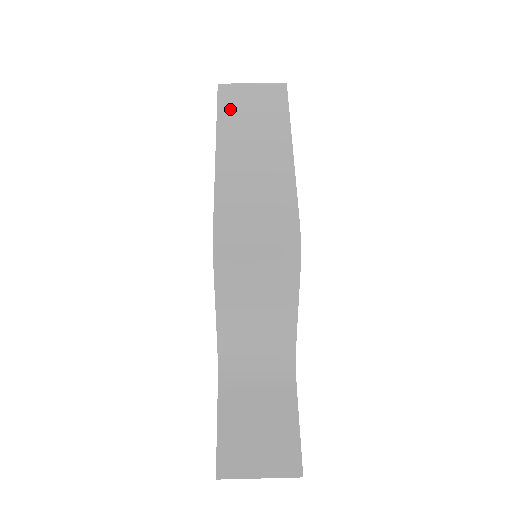
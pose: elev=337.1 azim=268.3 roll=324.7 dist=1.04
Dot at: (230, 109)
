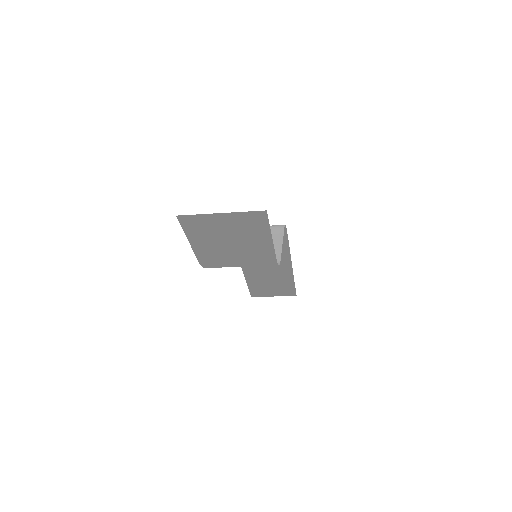
Dot at: (256, 285)
